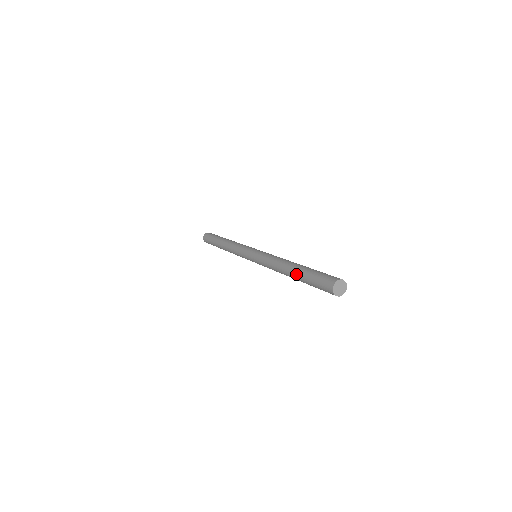
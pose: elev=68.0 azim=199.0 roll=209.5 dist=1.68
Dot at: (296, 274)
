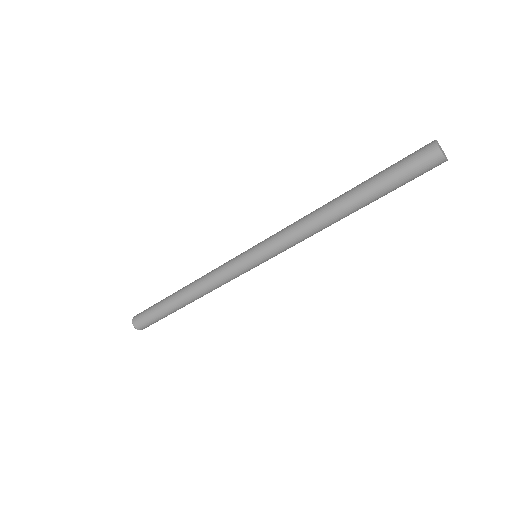
Dot at: (359, 195)
